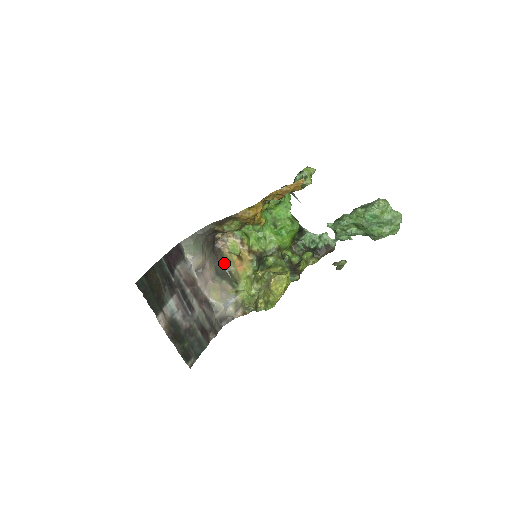
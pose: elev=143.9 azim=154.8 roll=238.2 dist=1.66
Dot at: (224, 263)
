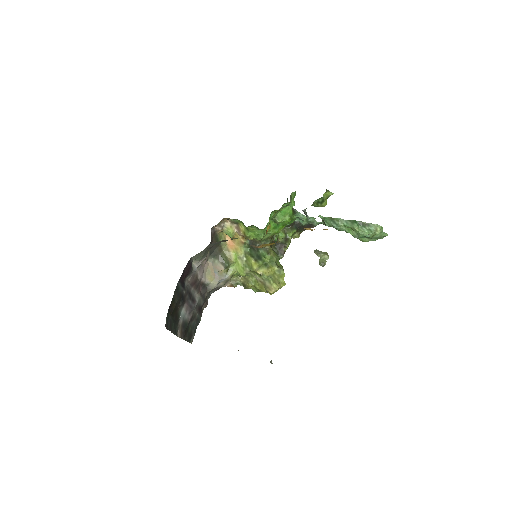
Dot at: occluded
